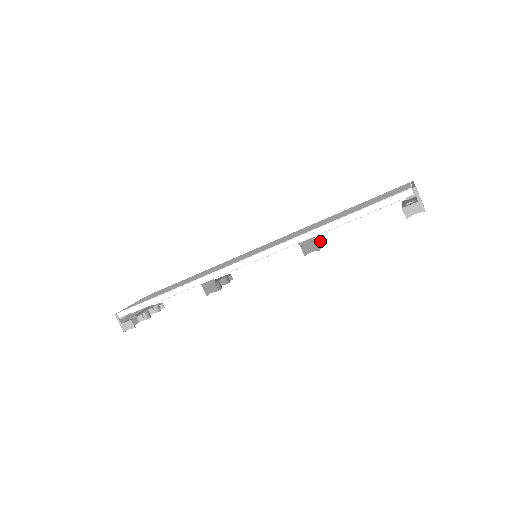
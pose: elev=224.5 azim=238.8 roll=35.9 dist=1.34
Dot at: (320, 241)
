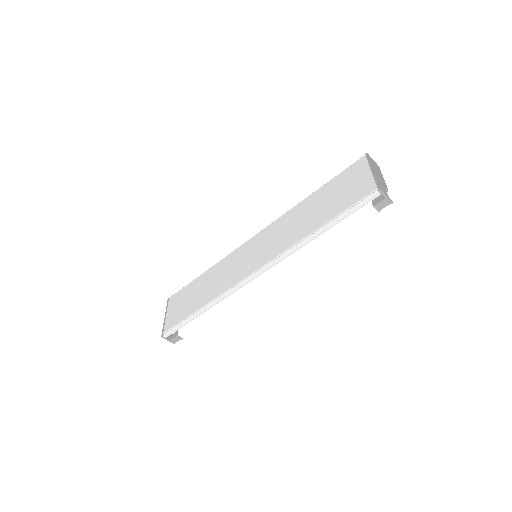
Dot at: occluded
